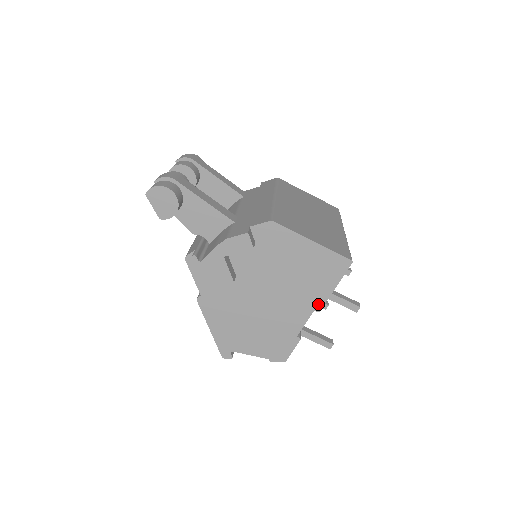
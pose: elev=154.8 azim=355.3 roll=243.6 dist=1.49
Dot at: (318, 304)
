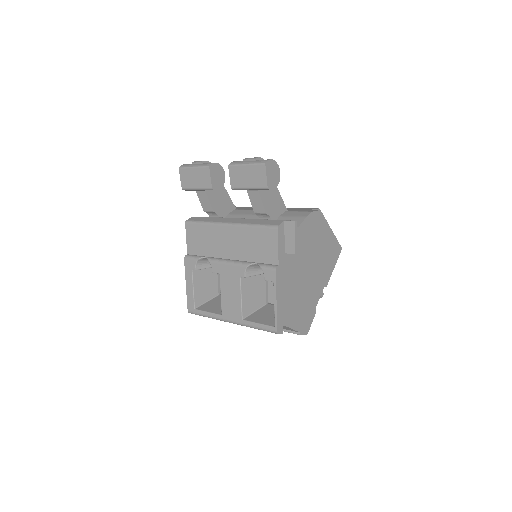
Dot at: (327, 280)
